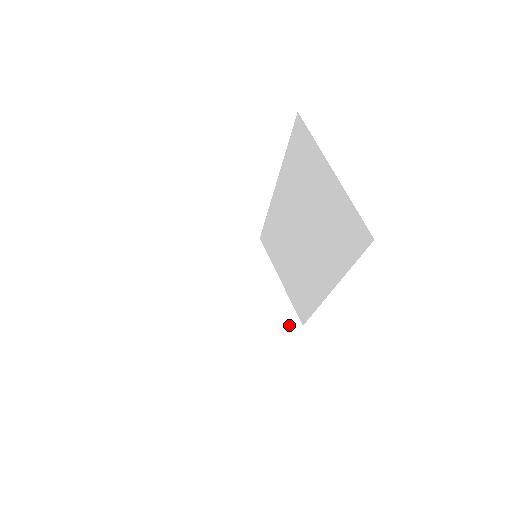
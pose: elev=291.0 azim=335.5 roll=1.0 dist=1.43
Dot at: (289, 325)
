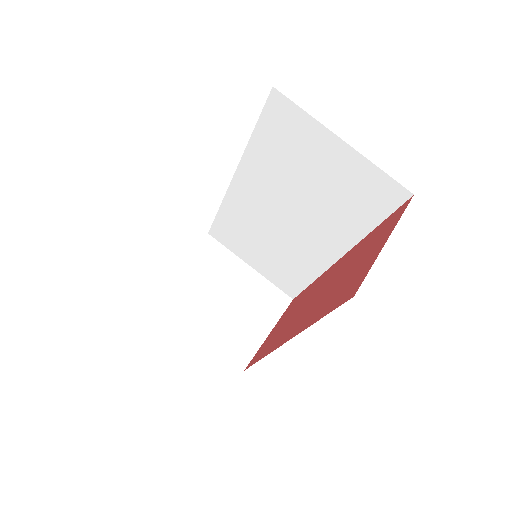
Dot at: (281, 305)
